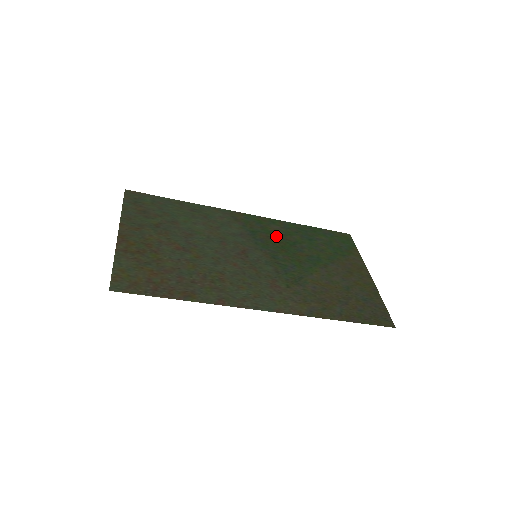
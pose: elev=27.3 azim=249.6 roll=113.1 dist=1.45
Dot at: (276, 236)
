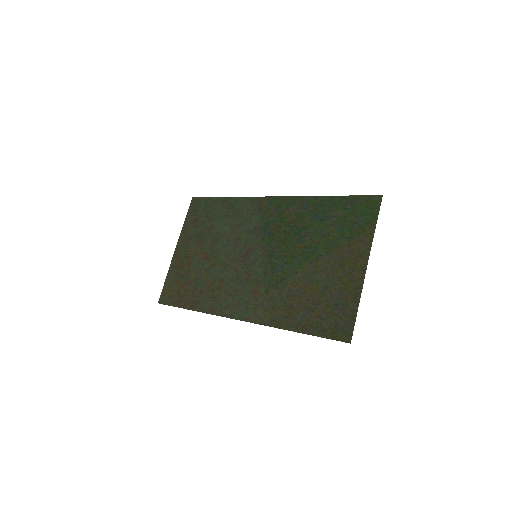
Dot at: (286, 224)
